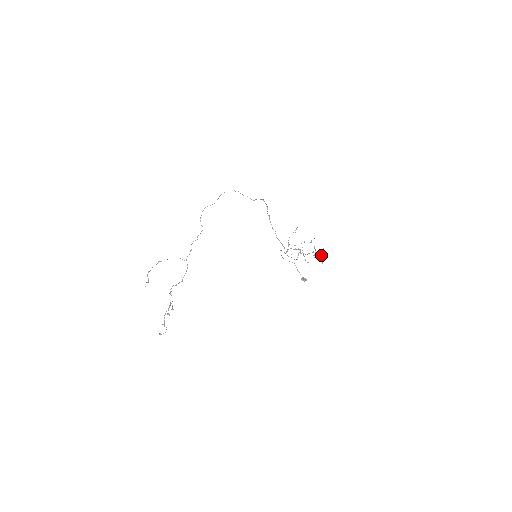
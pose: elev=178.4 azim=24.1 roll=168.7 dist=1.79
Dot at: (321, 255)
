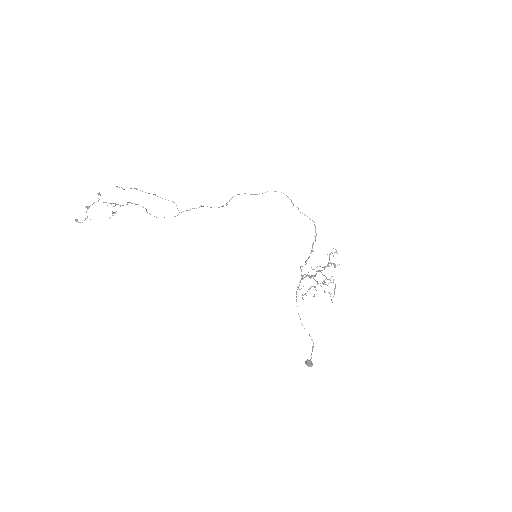
Dot at: (335, 286)
